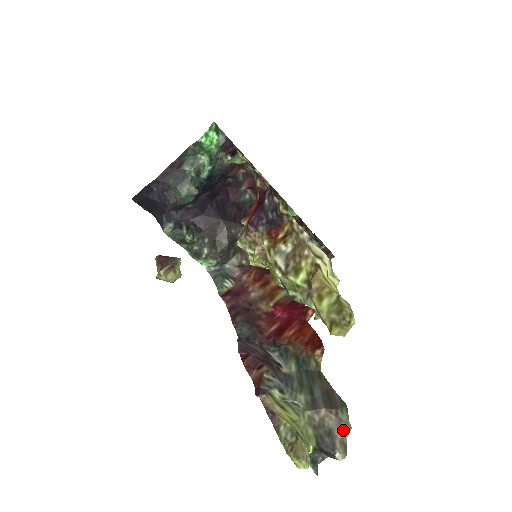
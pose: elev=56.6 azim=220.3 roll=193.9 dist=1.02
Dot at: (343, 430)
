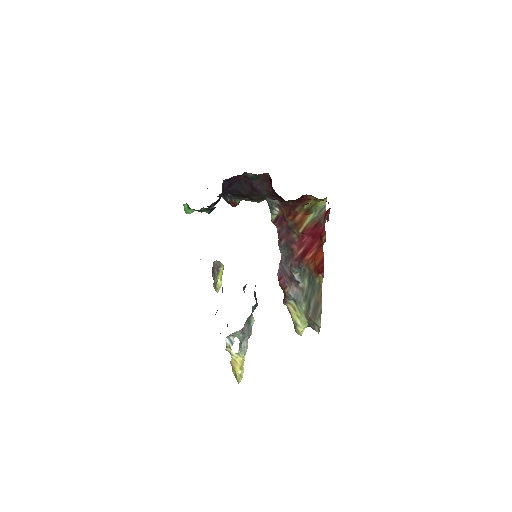
Dot at: (318, 326)
